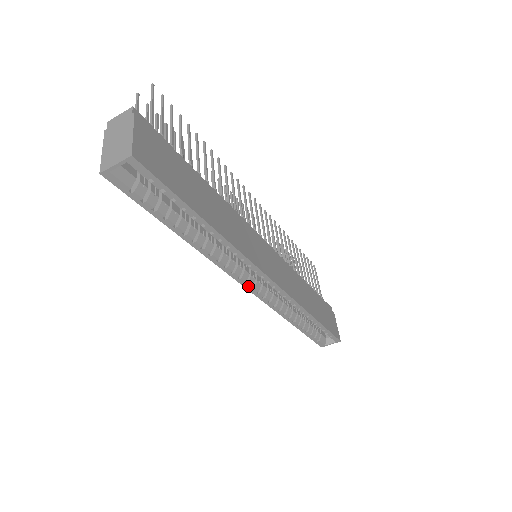
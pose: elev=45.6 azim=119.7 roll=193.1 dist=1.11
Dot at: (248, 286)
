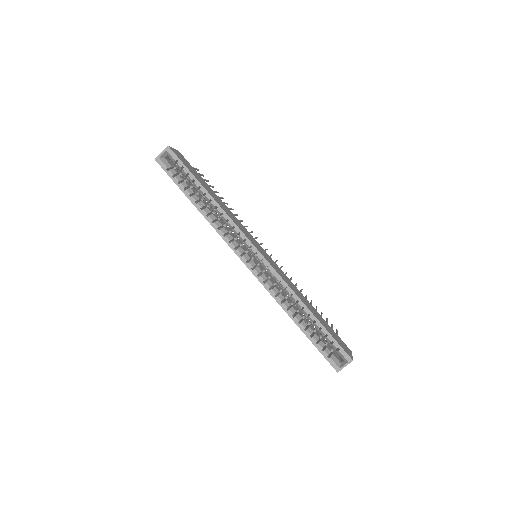
Dot at: (244, 260)
